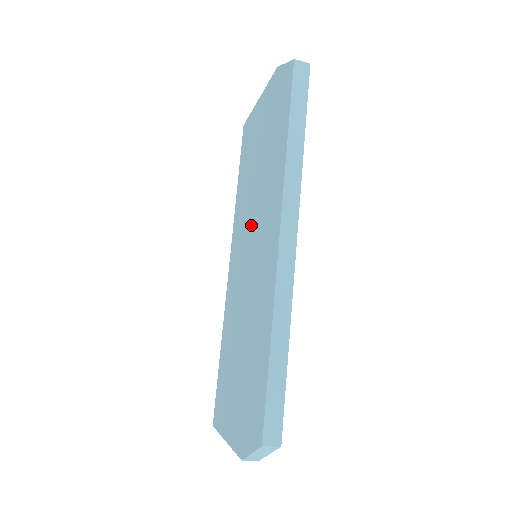
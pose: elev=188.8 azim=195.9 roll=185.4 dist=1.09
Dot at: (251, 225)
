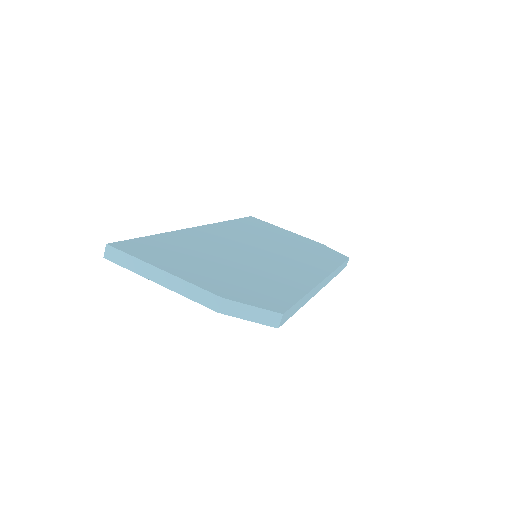
Dot at: occluded
